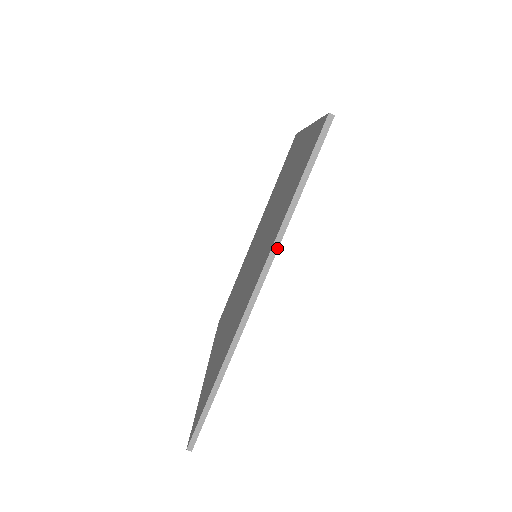
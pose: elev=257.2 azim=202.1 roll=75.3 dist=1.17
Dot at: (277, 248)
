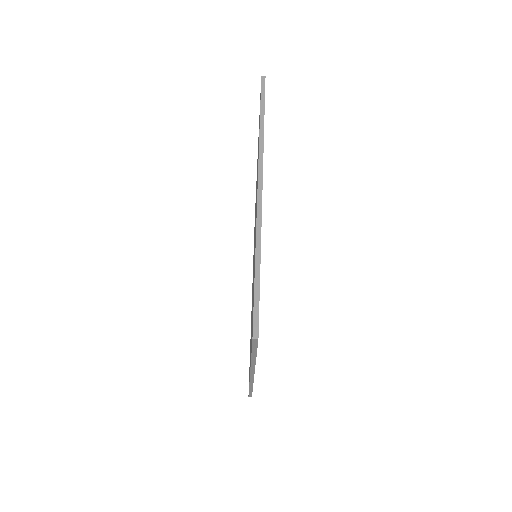
Dot at: (254, 367)
